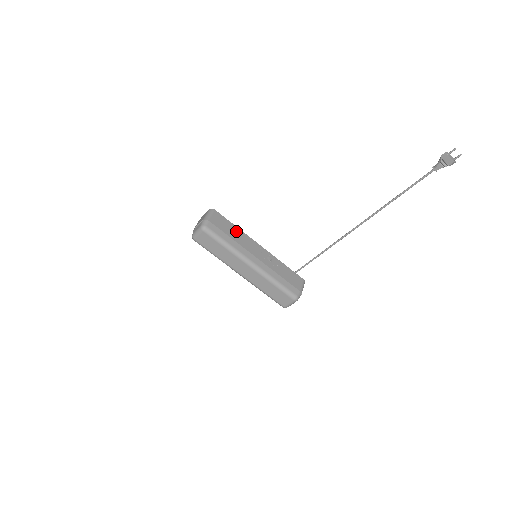
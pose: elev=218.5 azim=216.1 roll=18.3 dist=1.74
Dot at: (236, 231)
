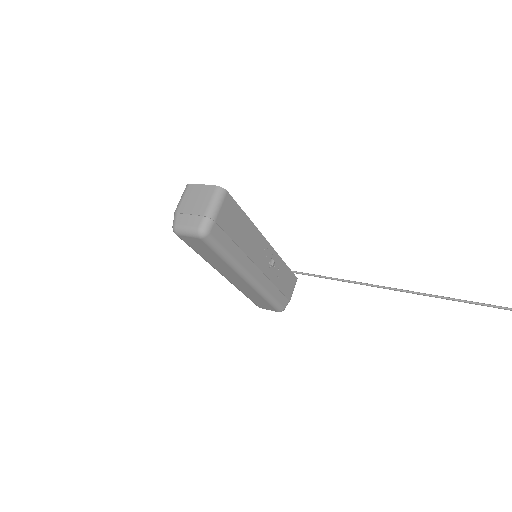
Dot at: (246, 227)
